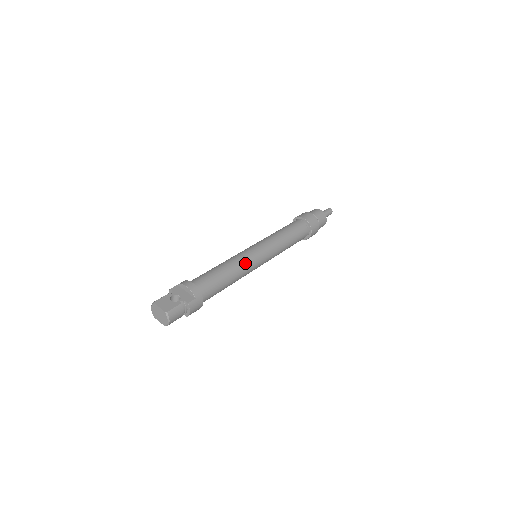
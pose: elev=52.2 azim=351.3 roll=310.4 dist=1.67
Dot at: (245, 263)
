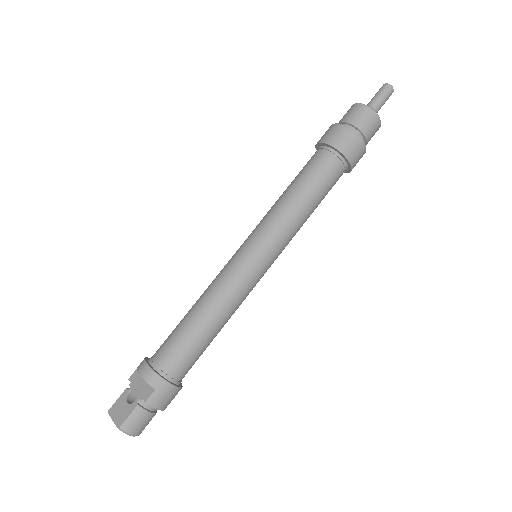
Dot at: (228, 288)
